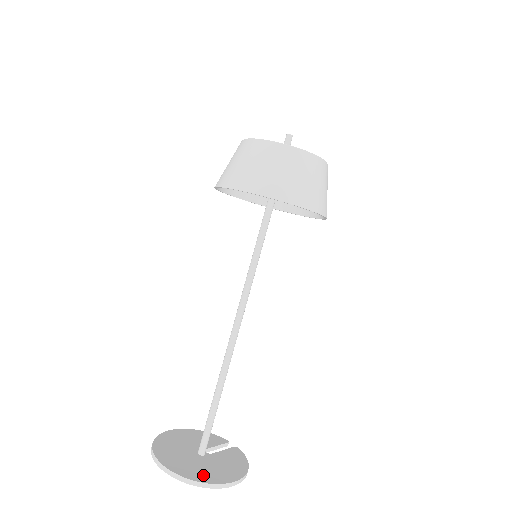
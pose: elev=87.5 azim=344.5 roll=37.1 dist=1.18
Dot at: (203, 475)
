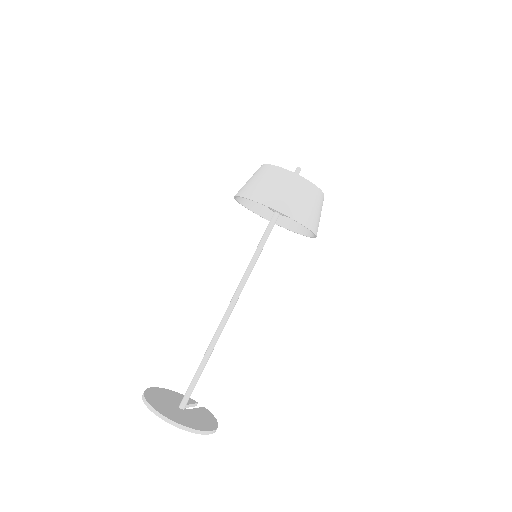
Dot at: (189, 423)
